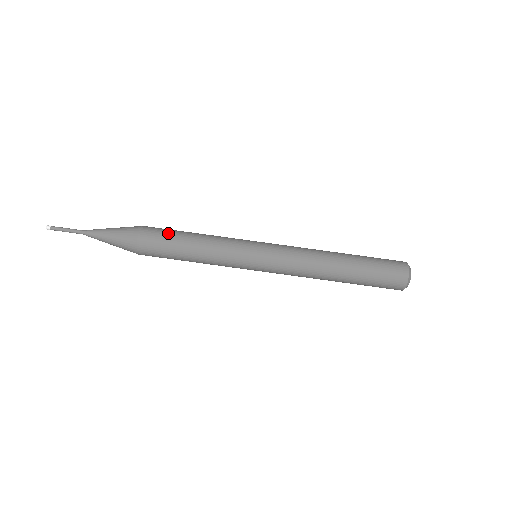
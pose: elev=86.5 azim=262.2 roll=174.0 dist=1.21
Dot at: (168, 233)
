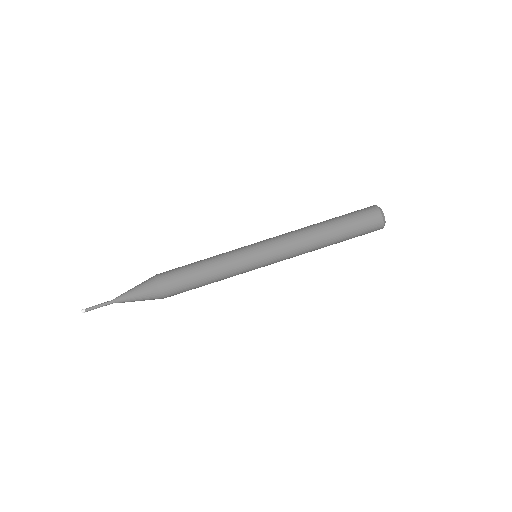
Dot at: (179, 268)
